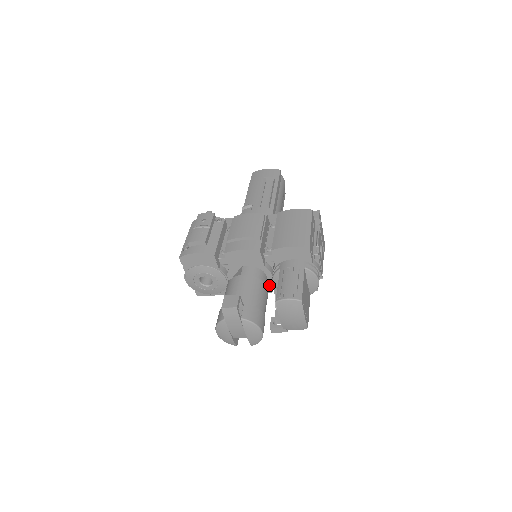
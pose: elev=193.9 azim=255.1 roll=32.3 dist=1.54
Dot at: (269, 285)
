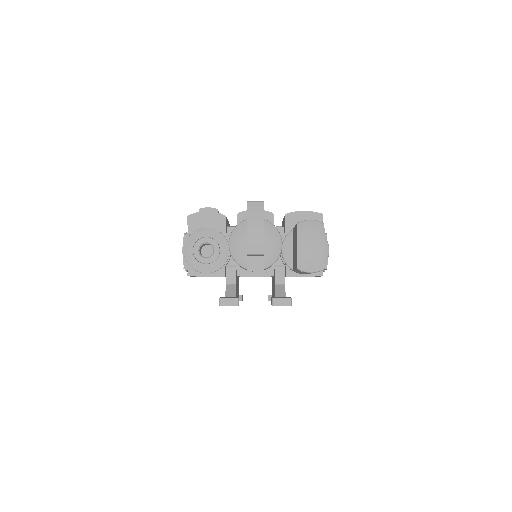
Dot at: occluded
